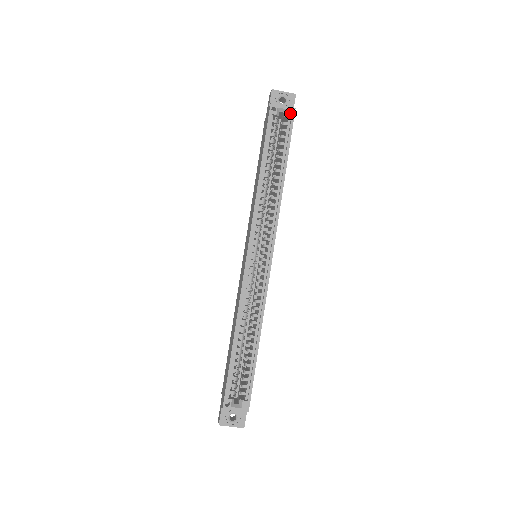
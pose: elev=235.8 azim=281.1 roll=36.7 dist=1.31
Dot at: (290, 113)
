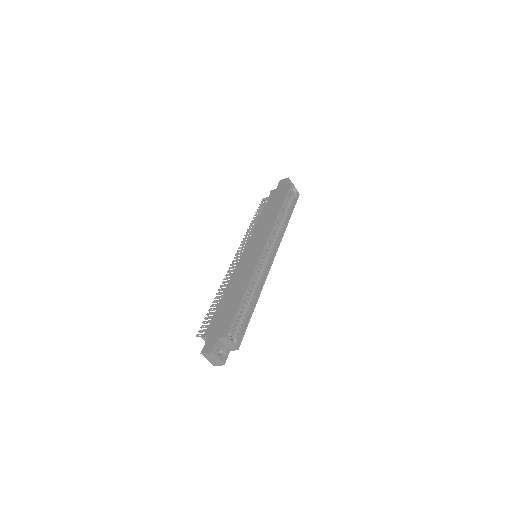
Dot at: (297, 194)
